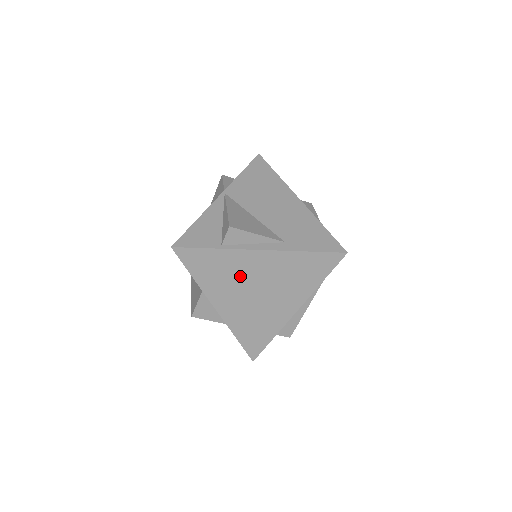
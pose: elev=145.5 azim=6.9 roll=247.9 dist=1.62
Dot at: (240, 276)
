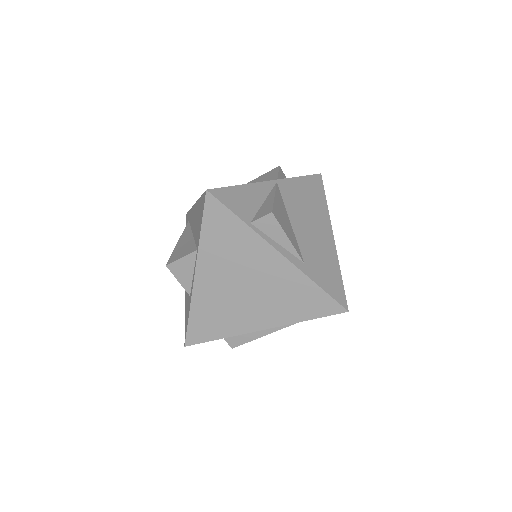
Dot at: (243, 262)
